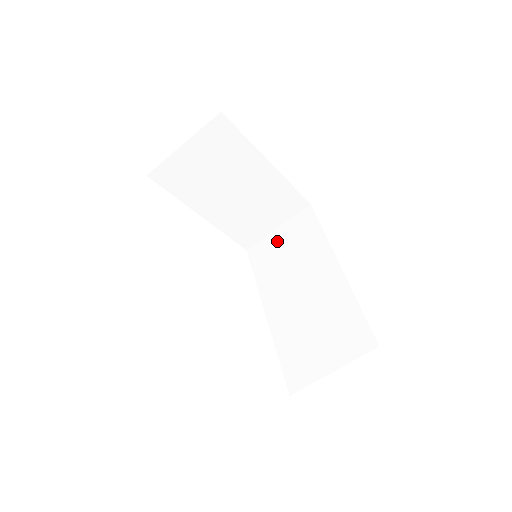
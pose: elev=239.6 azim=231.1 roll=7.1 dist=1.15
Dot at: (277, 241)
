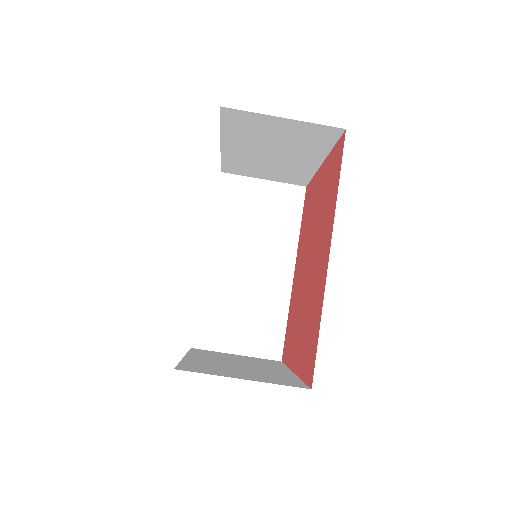
Dot at: (256, 194)
